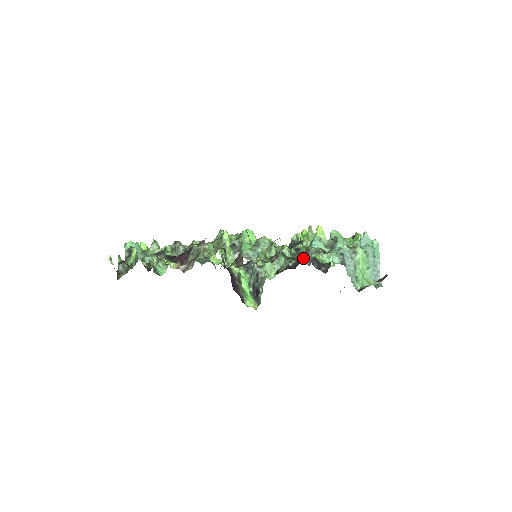
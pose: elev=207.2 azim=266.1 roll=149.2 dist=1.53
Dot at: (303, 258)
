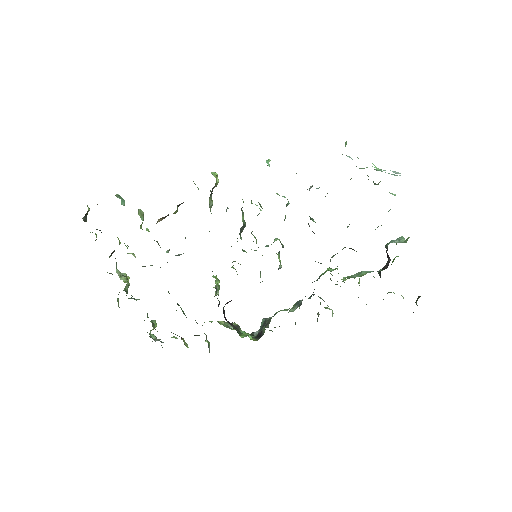
Dot at: occluded
